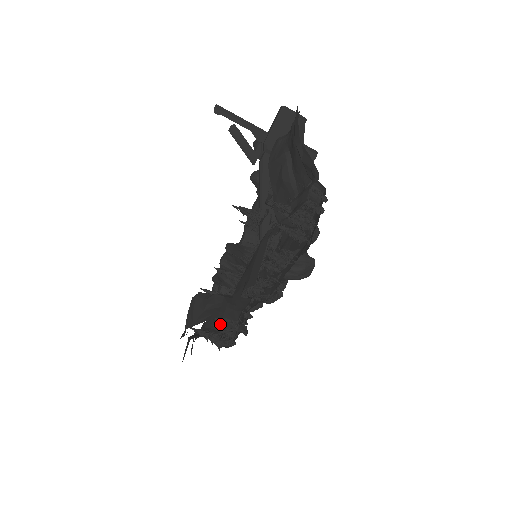
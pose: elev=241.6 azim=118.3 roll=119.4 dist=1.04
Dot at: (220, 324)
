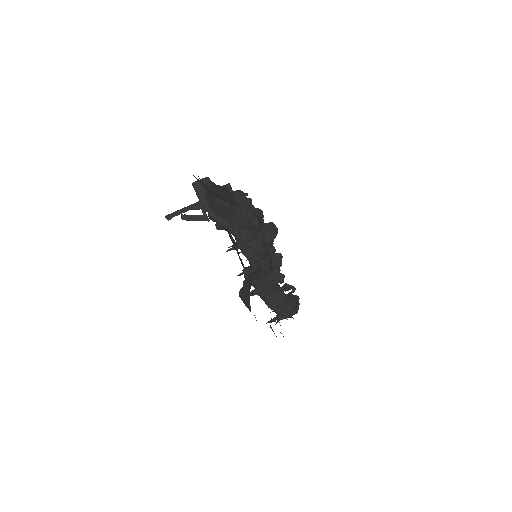
Dot at: occluded
